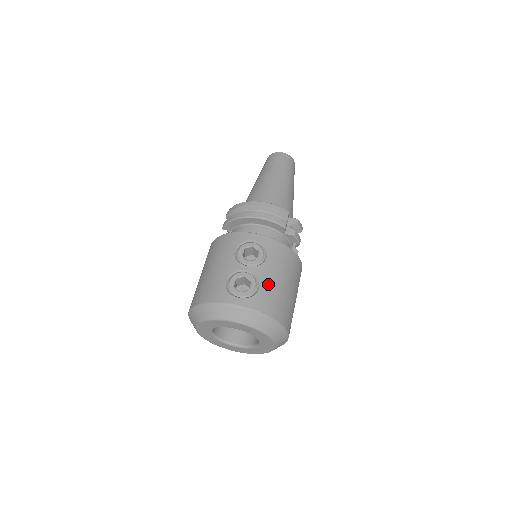
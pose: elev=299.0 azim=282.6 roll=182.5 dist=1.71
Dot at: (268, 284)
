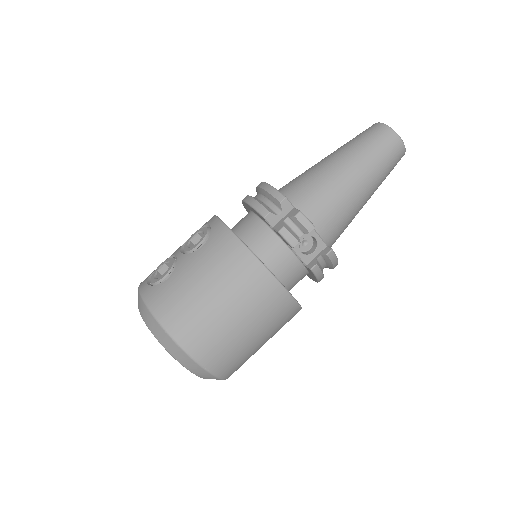
Dot at: (179, 278)
